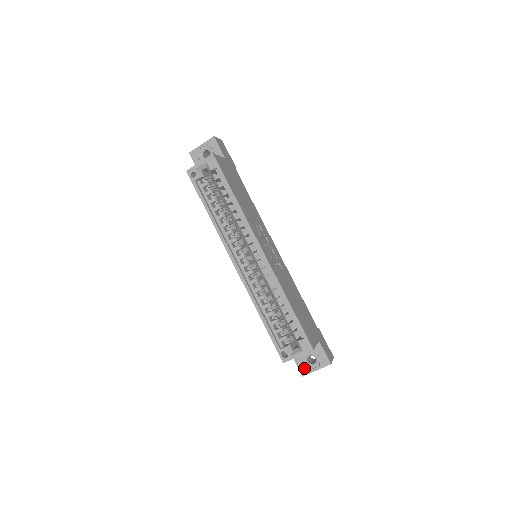
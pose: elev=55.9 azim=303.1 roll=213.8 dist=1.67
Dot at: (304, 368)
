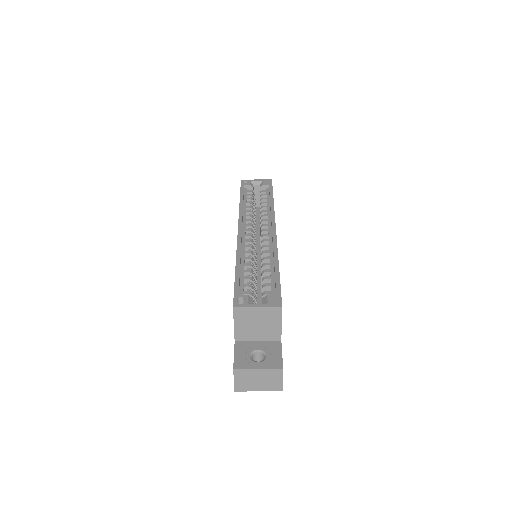
Dot at: (242, 361)
